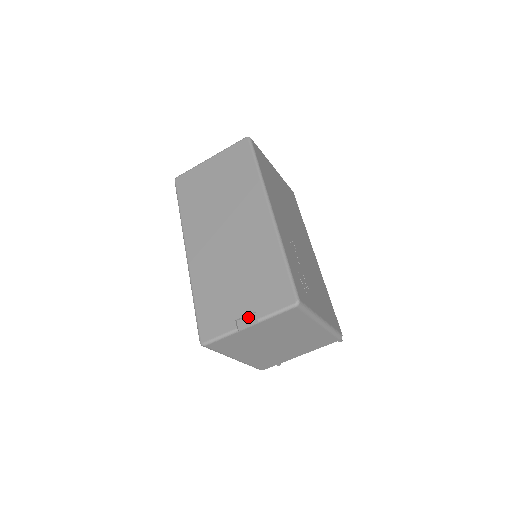
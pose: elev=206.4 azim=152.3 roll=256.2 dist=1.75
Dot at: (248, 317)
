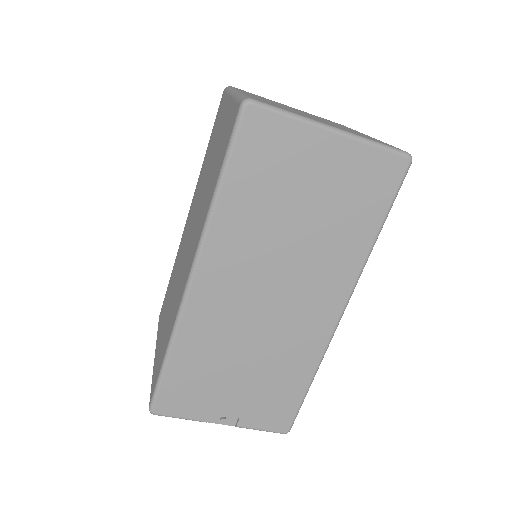
Dot at: (227, 415)
